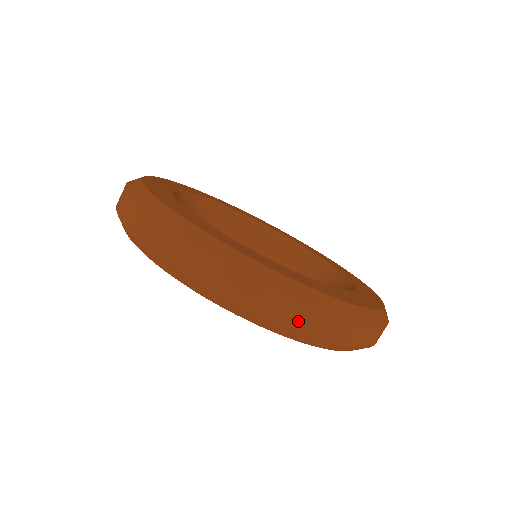
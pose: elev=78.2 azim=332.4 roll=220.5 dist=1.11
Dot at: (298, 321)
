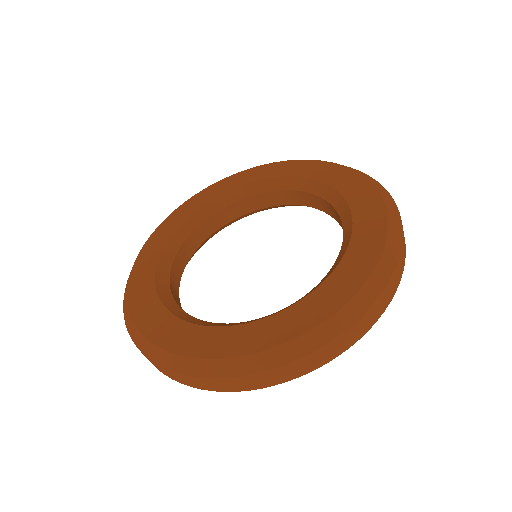
Dot at: (169, 375)
